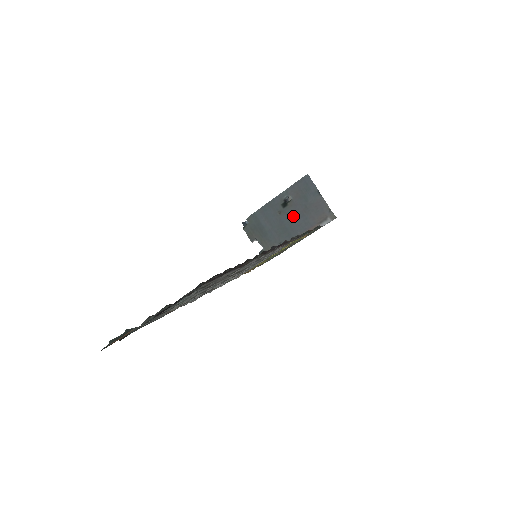
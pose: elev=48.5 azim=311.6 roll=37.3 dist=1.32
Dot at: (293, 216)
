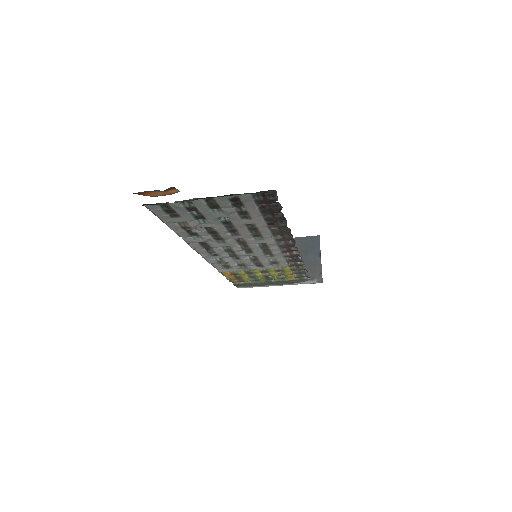
Dot at: occluded
